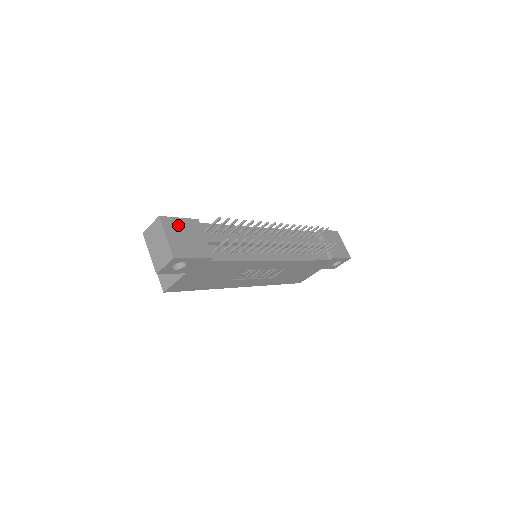
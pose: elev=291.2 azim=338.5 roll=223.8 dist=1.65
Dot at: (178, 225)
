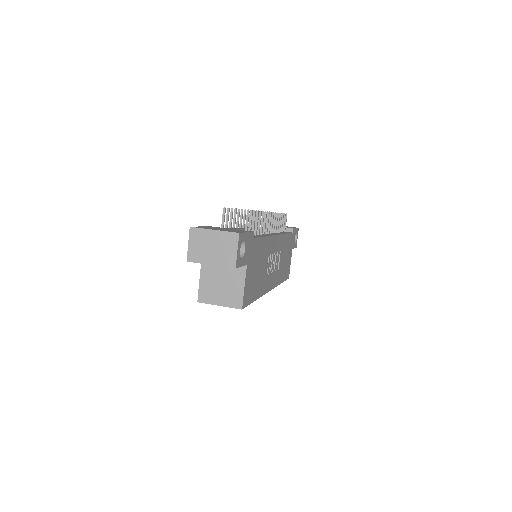
Dot at: occluded
